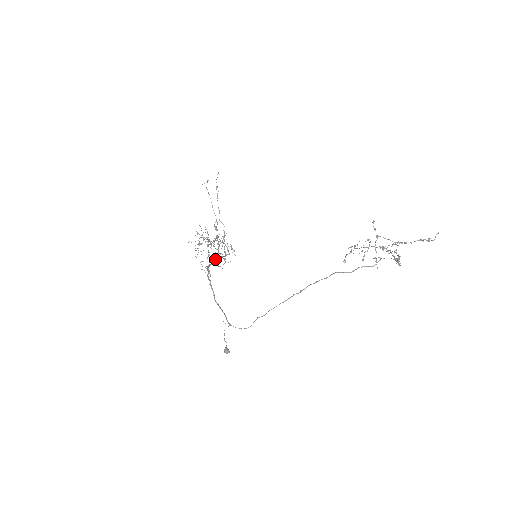
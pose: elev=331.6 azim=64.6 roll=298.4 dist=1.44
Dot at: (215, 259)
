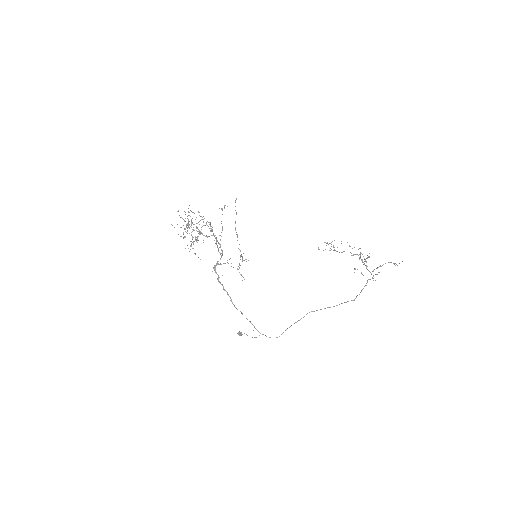
Dot at: occluded
